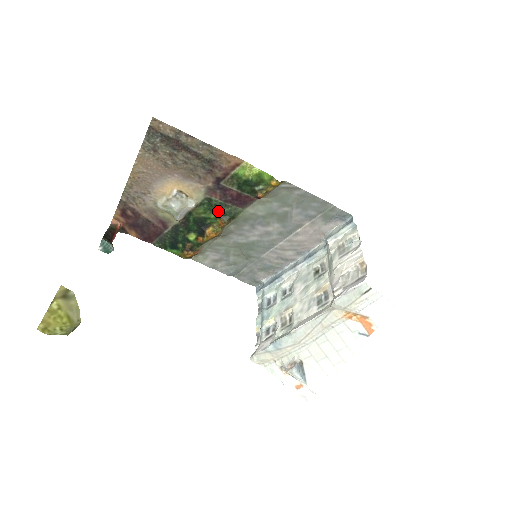
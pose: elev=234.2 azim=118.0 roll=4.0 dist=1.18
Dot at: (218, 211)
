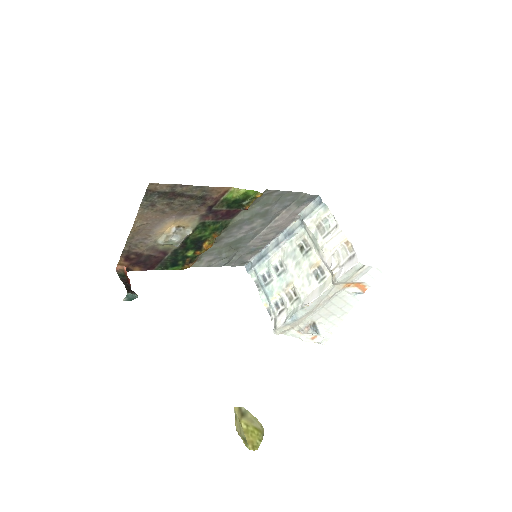
Dot at: (211, 228)
